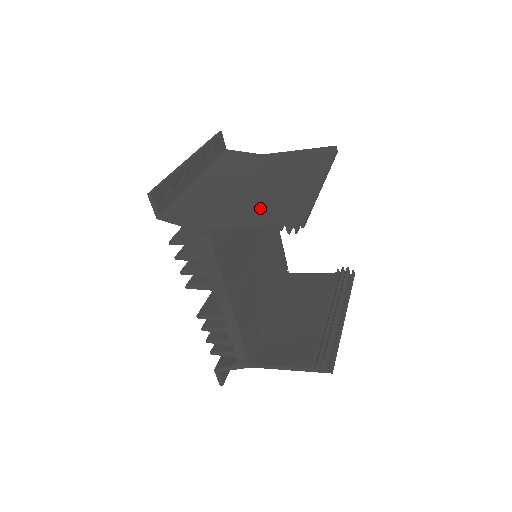
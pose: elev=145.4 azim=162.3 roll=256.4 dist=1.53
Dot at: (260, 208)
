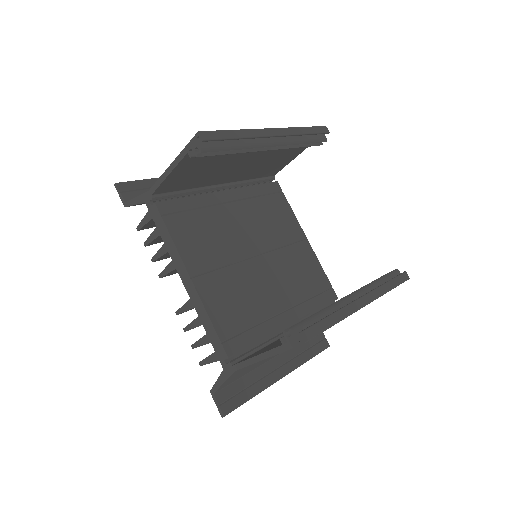
Dot at: occluded
